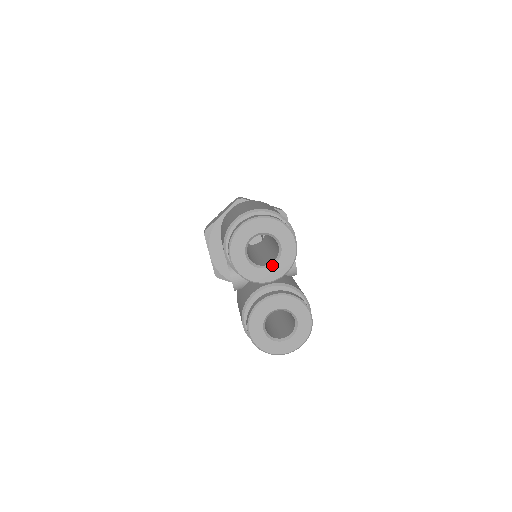
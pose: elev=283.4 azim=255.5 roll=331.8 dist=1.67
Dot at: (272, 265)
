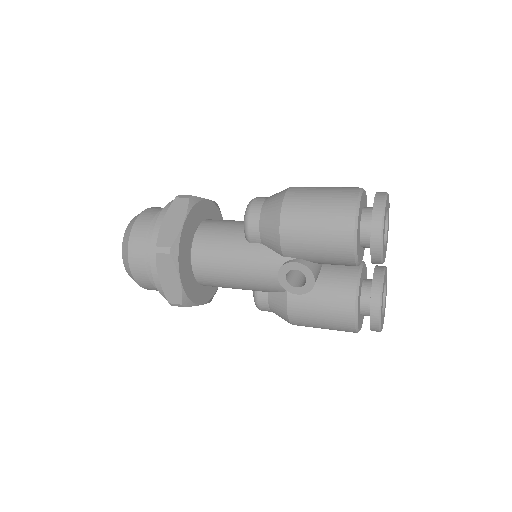
Dot at: (386, 241)
